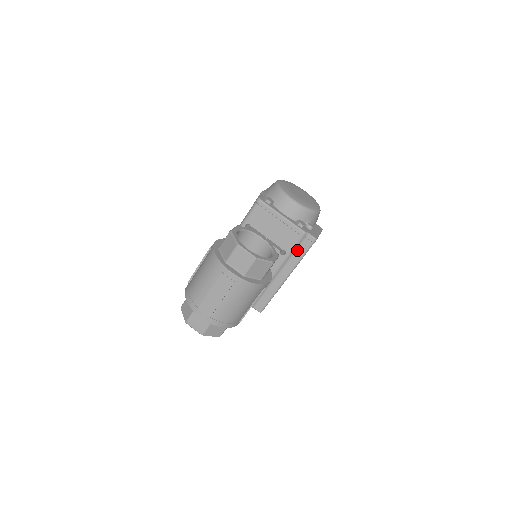
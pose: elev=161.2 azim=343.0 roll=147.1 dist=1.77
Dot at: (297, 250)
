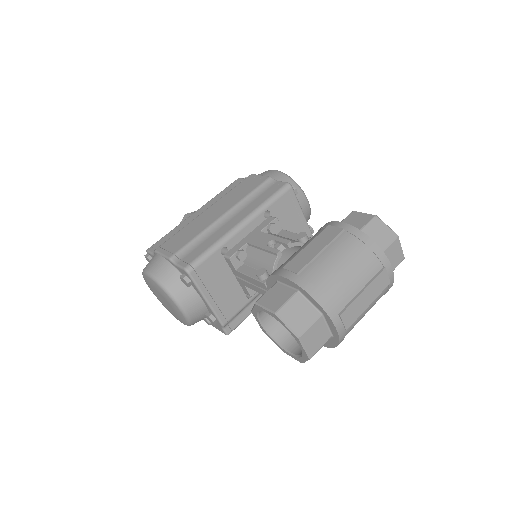
Dot at: occluded
